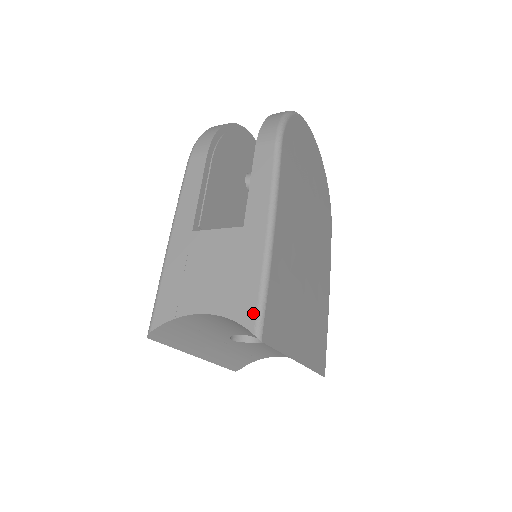
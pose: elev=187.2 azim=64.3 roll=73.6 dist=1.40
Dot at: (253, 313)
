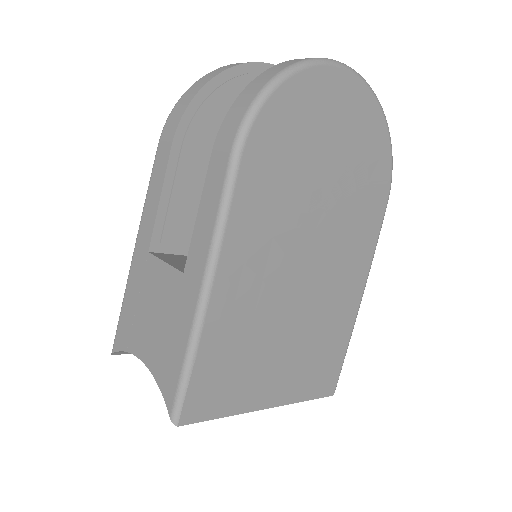
Dot at: (173, 392)
